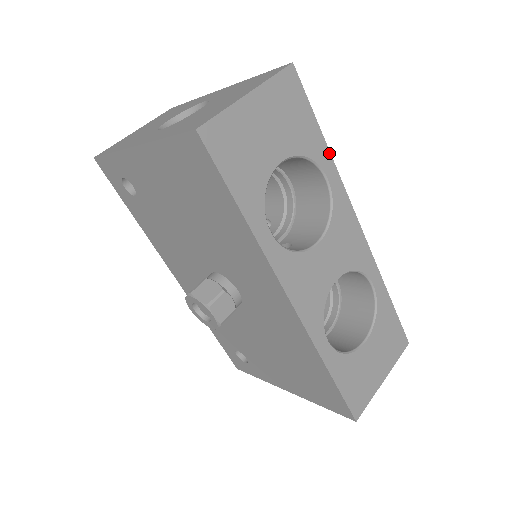
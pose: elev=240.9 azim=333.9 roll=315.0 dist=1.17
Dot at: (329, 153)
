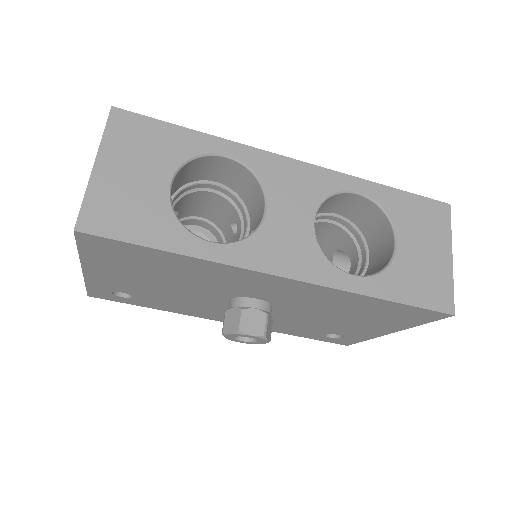
Dot at: (209, 136)
